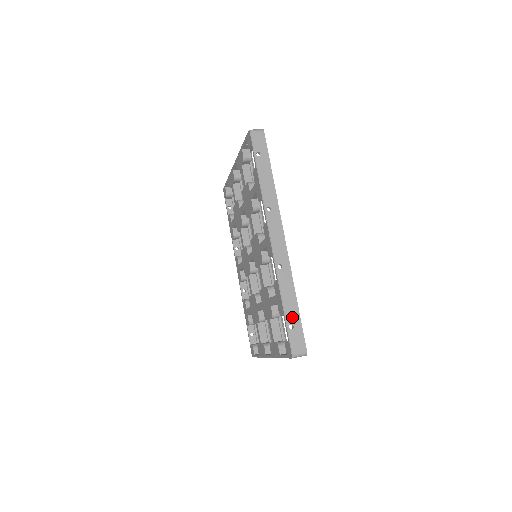
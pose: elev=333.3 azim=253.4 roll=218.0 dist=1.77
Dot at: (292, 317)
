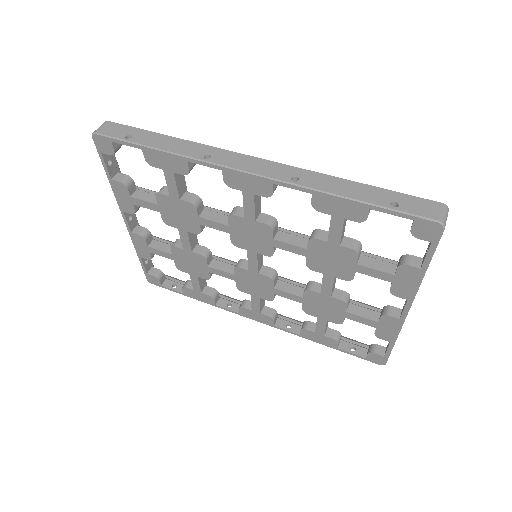
Dot at: (379, 198)
